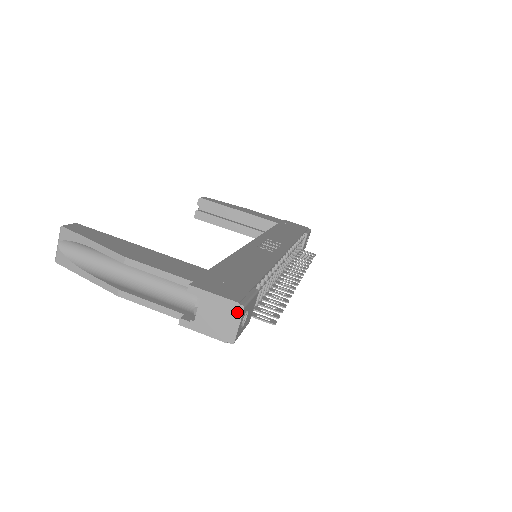
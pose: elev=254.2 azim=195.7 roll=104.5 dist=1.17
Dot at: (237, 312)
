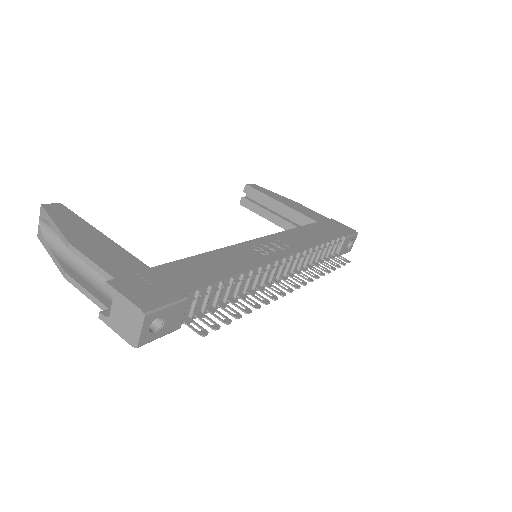
Dot at: (139, 318)
